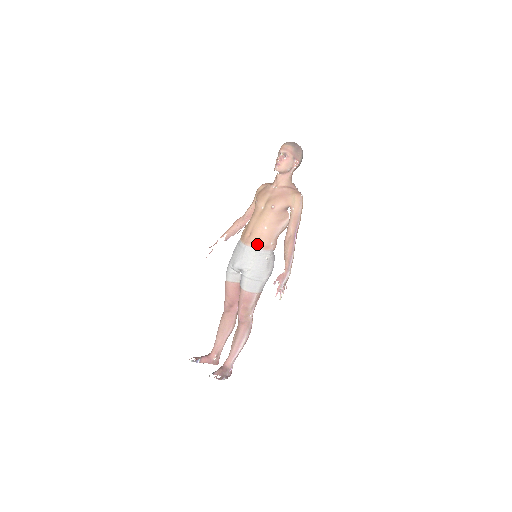
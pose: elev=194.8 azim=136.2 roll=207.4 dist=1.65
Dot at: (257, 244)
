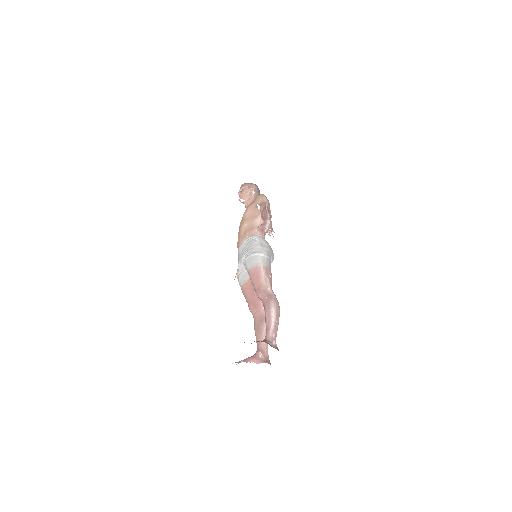
Dot at: (245, 237)
